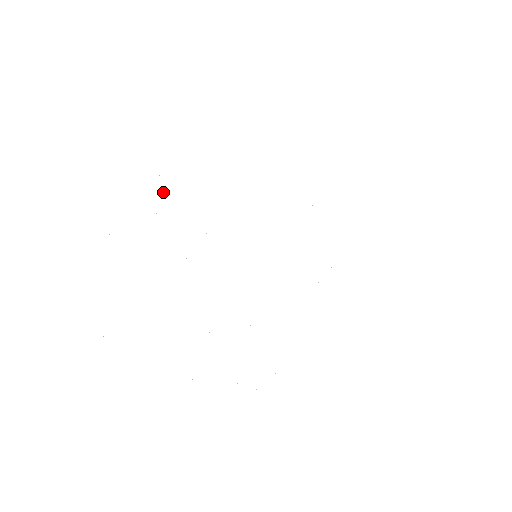
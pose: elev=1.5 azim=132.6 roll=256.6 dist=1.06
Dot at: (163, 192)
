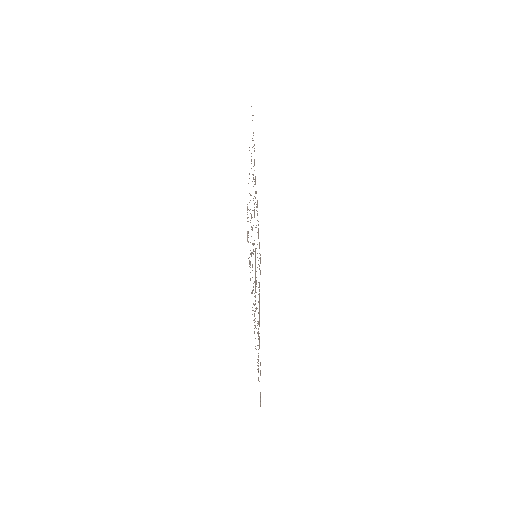
Dot at: occluded
